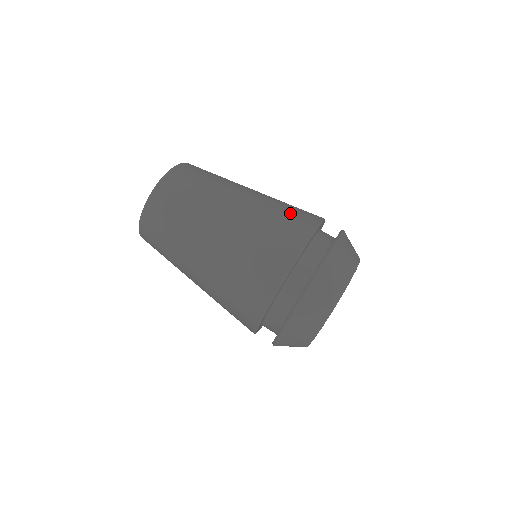
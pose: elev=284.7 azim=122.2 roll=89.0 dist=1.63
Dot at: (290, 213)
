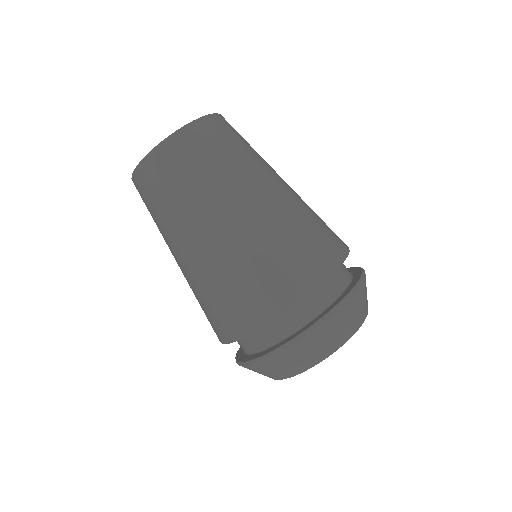
Dot at: (324, 226)
